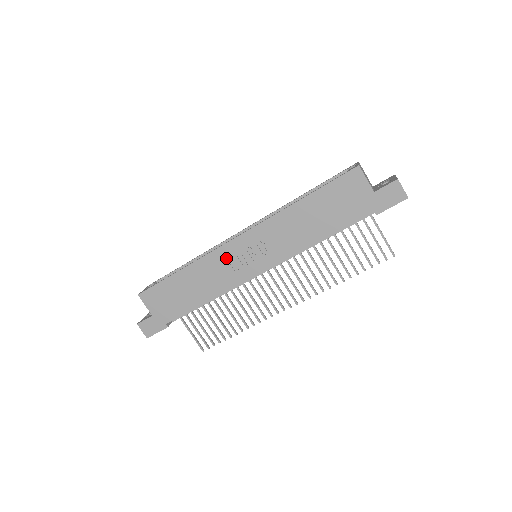
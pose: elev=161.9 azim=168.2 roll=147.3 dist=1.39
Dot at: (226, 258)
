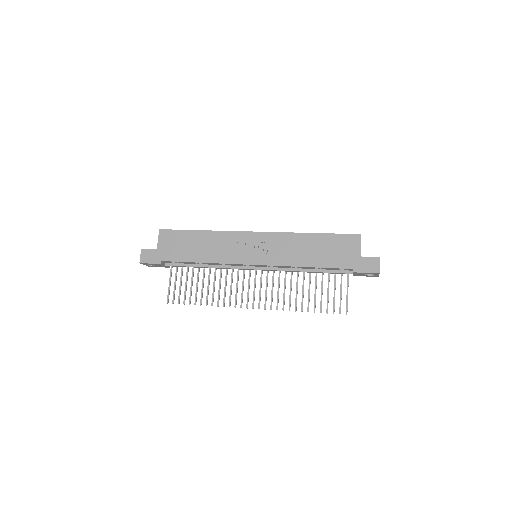
Dot at: (237, 241)
